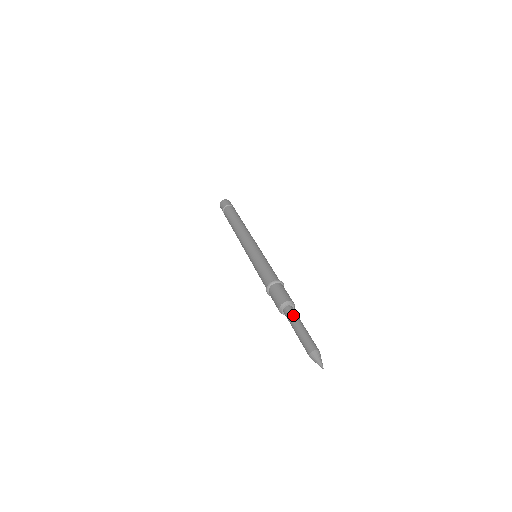
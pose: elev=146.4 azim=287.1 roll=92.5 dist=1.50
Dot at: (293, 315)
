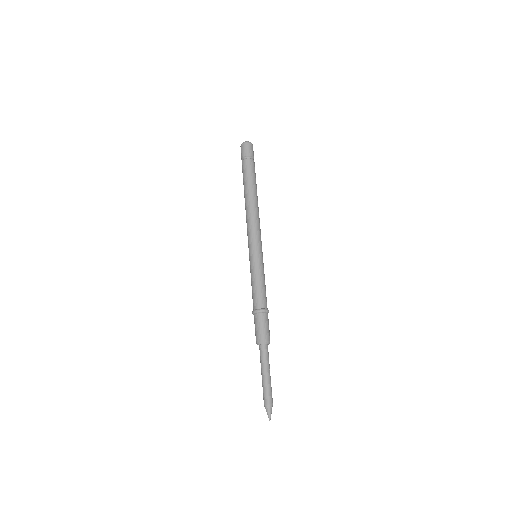
Dot at: (264, 358)
